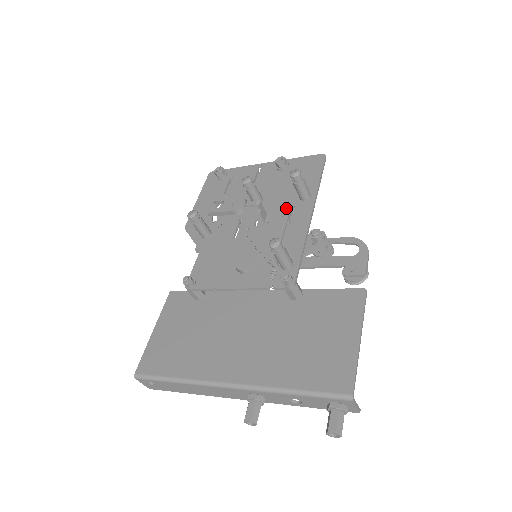
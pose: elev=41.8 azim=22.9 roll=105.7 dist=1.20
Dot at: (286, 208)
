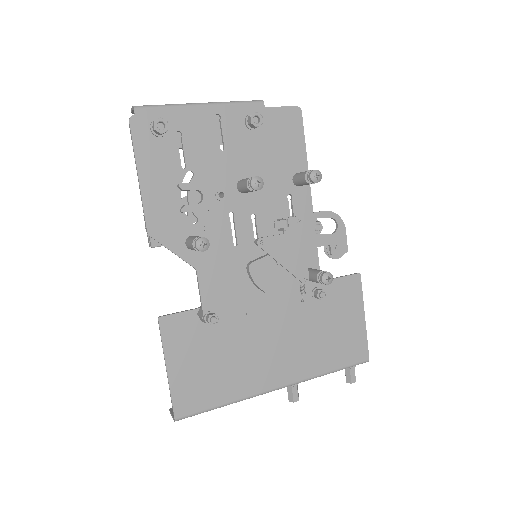
Dot at: (283, 198)
